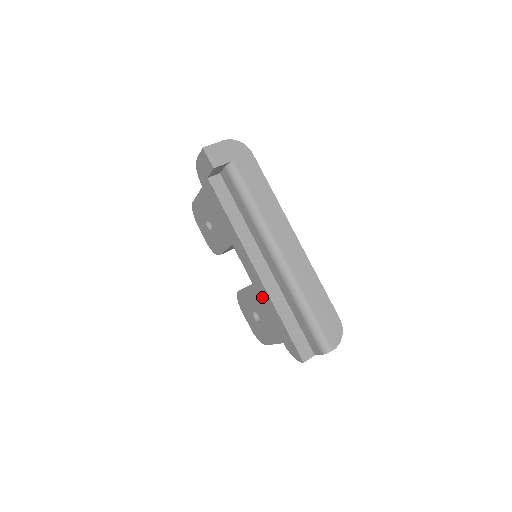
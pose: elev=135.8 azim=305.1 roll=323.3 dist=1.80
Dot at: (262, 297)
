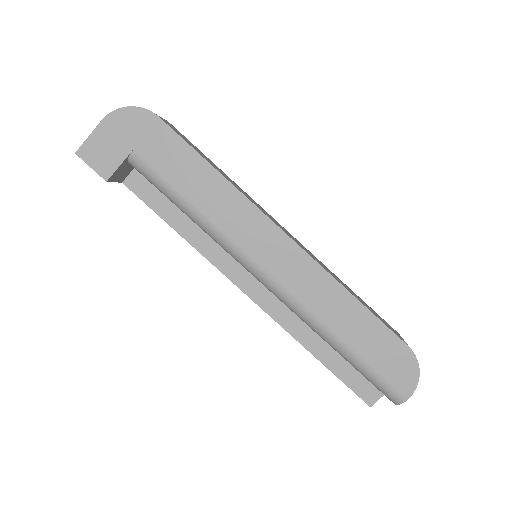
Dot at: occluded
